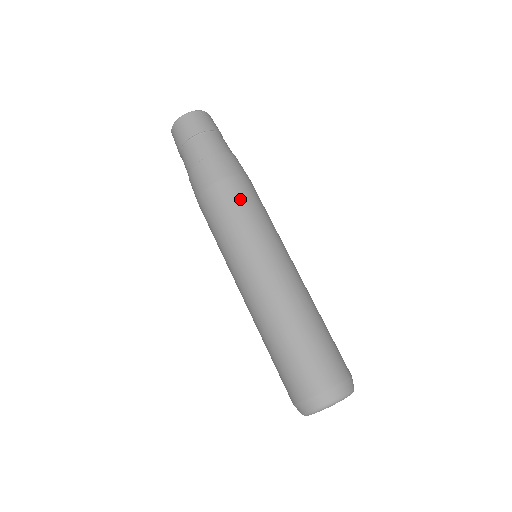
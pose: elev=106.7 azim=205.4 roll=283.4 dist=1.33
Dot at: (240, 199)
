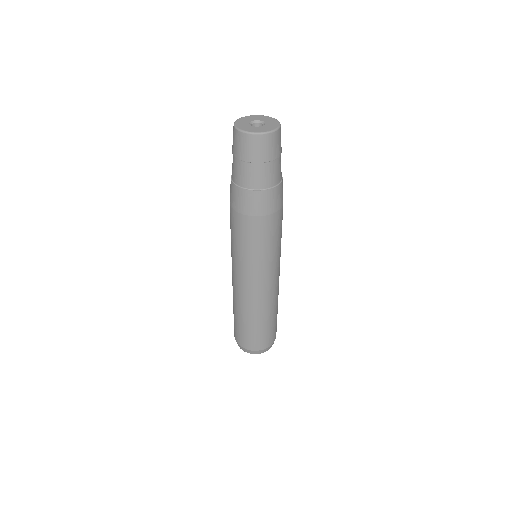
Dot at: (241, 234)
